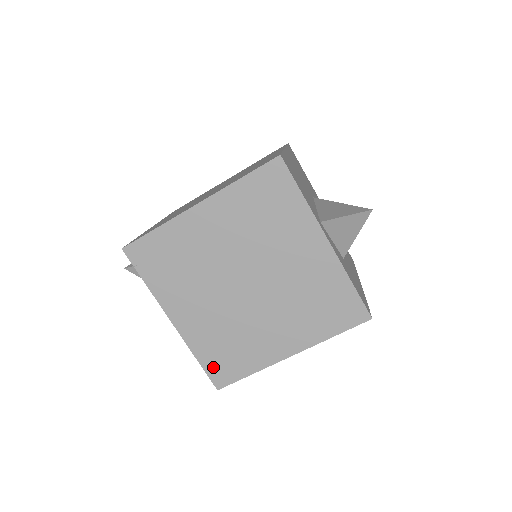
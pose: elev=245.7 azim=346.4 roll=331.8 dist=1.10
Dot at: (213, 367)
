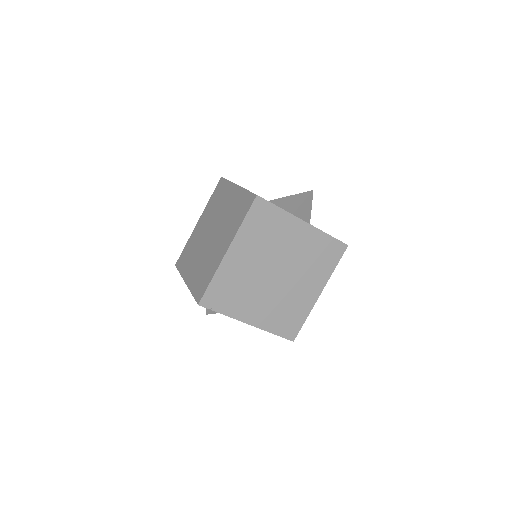
Dot at: (284, 331)
